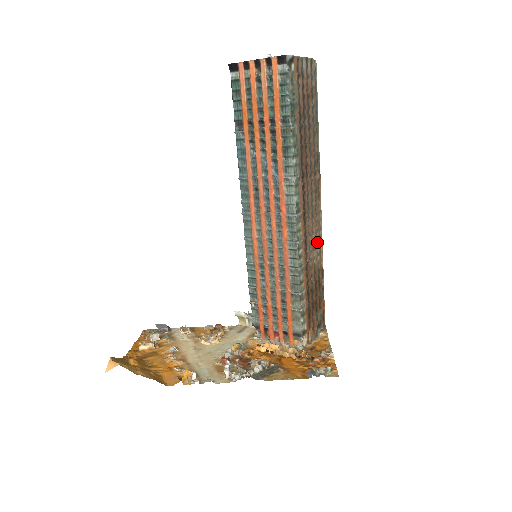
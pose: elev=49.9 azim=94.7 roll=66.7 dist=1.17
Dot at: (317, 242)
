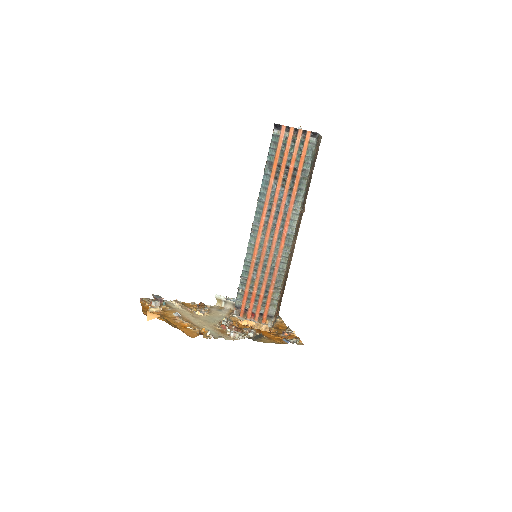
Dot at: (292, 255)
